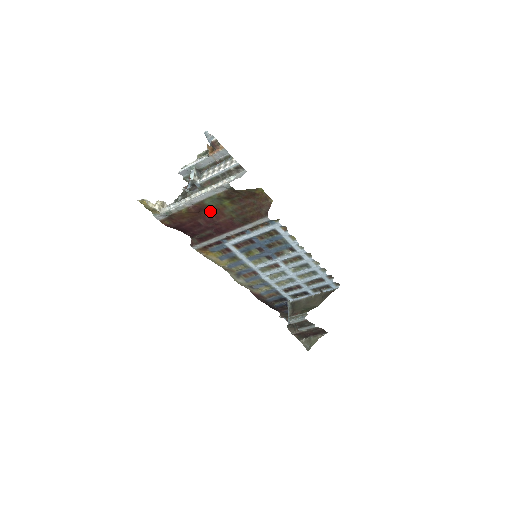
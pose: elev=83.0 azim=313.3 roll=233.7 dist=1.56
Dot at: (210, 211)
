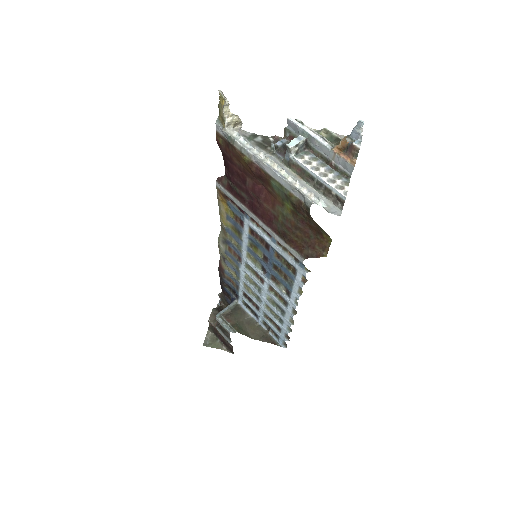
Dot at: (267, 188)
